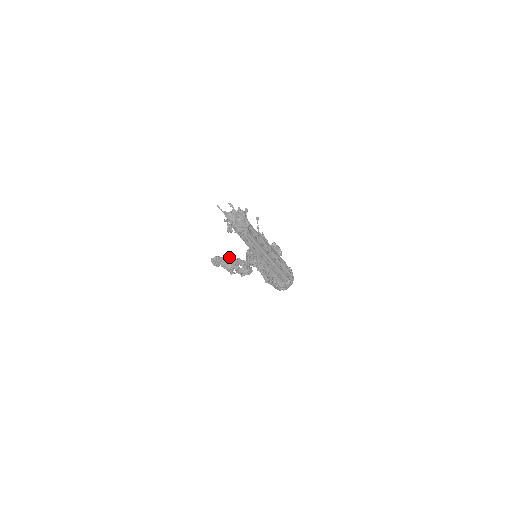
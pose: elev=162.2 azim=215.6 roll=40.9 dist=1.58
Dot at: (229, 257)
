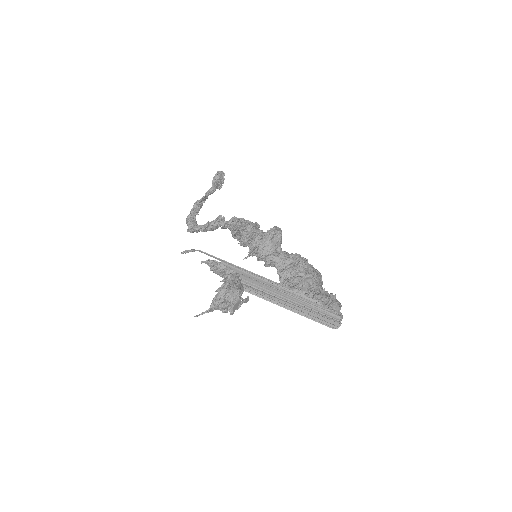
Dot at: (196, 201)
